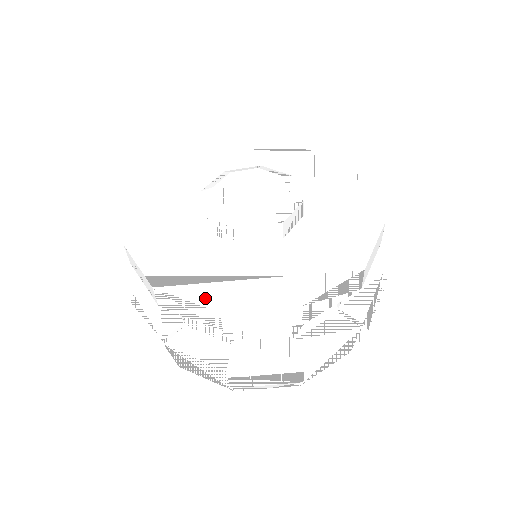
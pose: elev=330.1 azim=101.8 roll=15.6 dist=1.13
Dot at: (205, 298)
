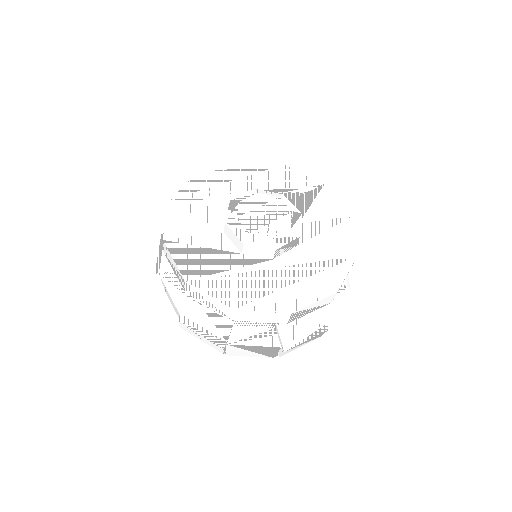
Dot at: (275, 306)
